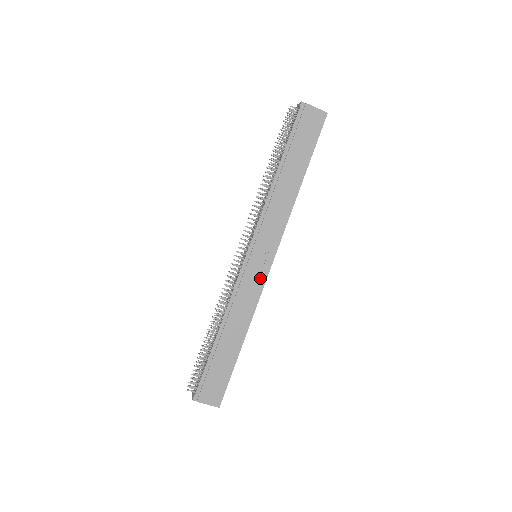
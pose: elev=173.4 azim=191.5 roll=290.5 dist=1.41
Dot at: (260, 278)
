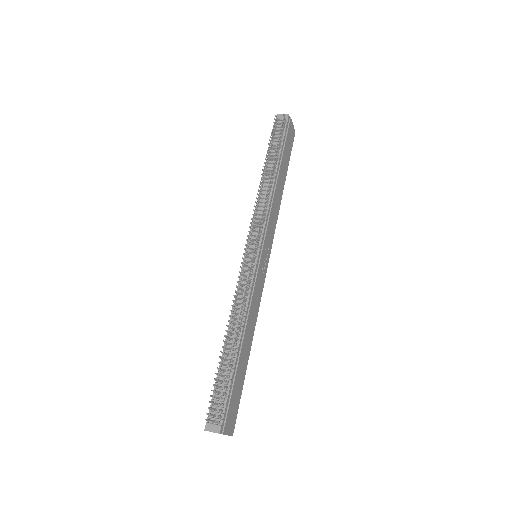
Dot at: (263, 279)
